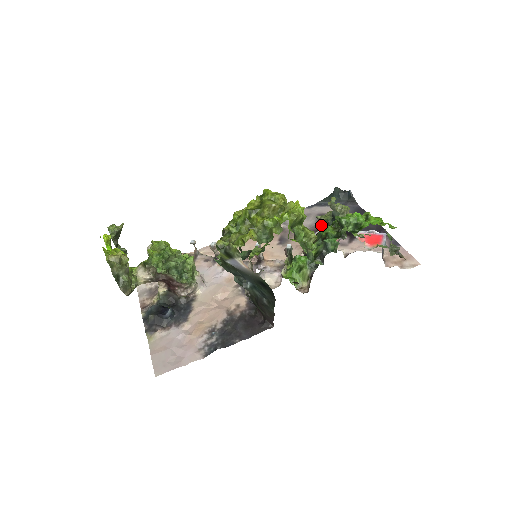
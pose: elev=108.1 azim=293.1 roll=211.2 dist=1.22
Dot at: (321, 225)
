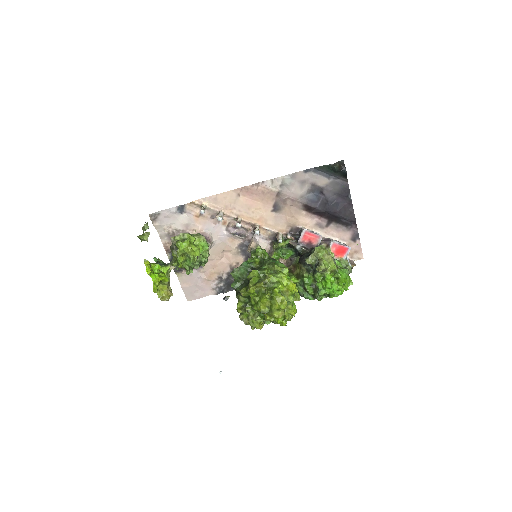
Dot at: (310, 199)
